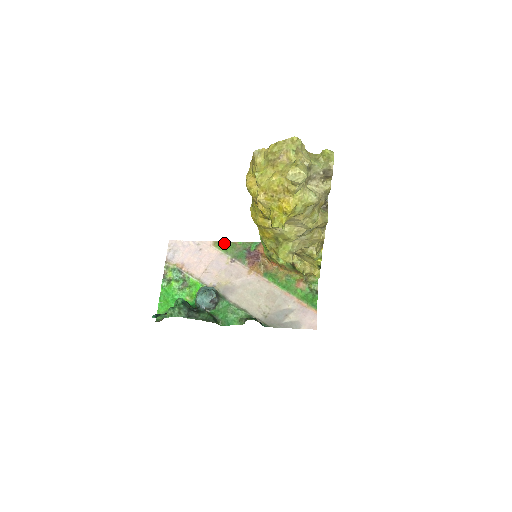
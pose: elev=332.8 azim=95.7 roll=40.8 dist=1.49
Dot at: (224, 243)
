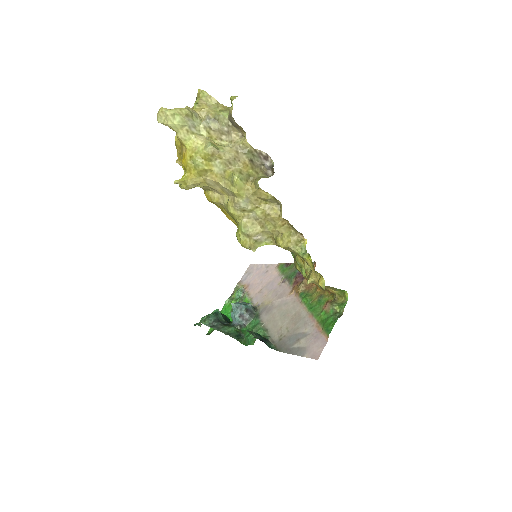
Dot at: (286, 264)
